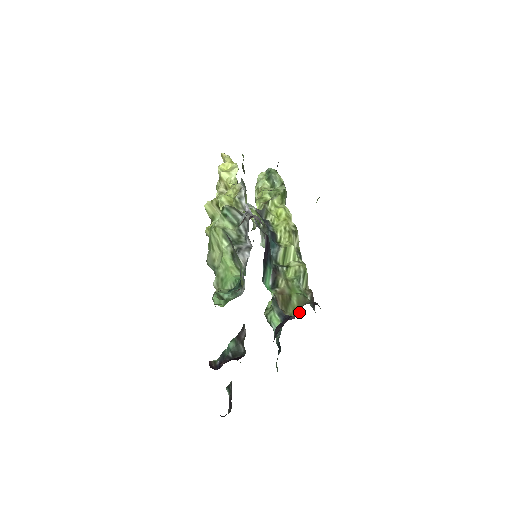
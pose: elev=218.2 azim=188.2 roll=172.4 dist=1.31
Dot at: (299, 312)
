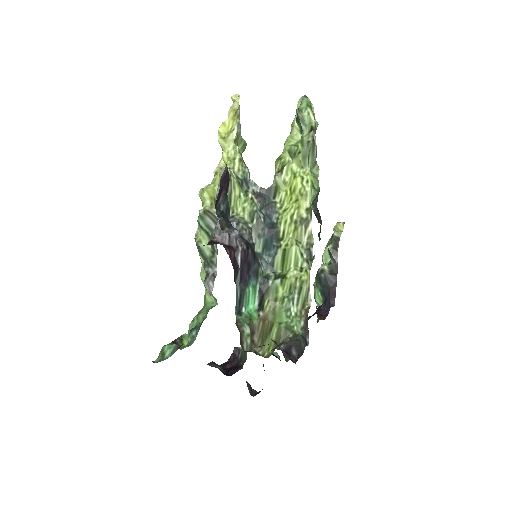
Dot at: (271, 353)
